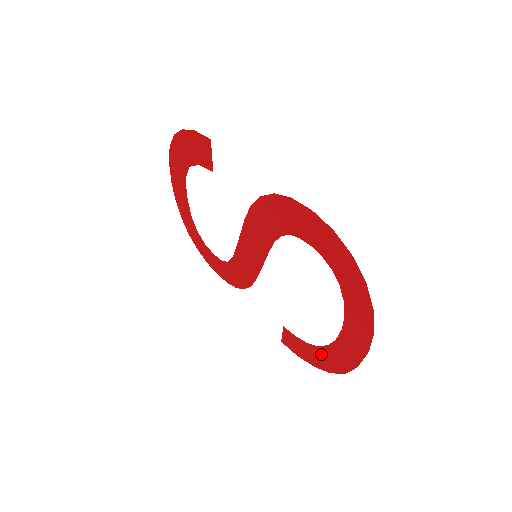
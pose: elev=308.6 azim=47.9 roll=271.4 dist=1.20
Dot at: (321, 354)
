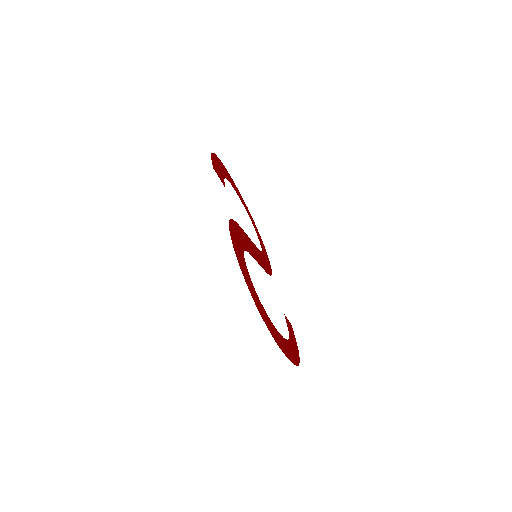
Dot at: (292, 345)
